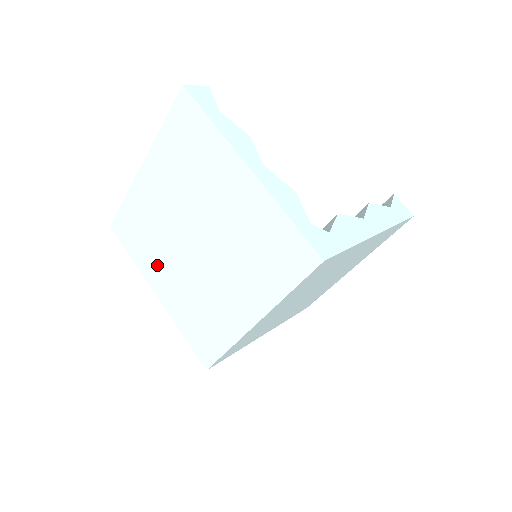
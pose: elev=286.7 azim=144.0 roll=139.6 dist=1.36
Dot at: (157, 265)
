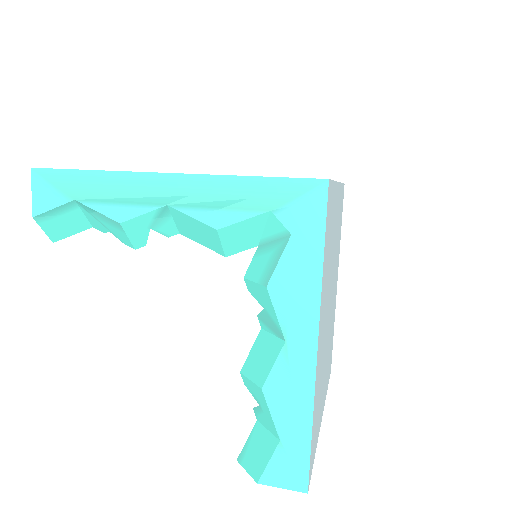
Dot at: occluded
